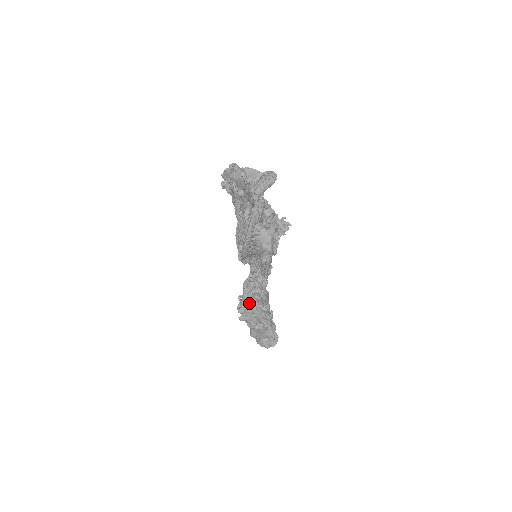
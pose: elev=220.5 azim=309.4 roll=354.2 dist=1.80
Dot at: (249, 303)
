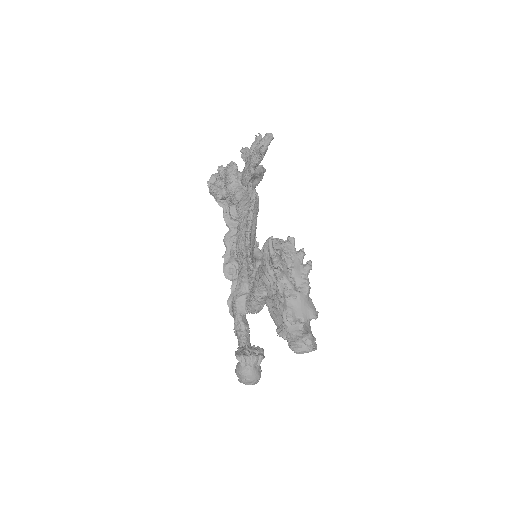
Dot at: (281, 252)
